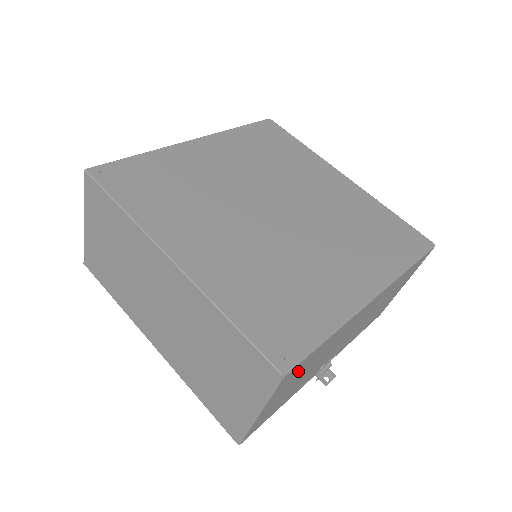
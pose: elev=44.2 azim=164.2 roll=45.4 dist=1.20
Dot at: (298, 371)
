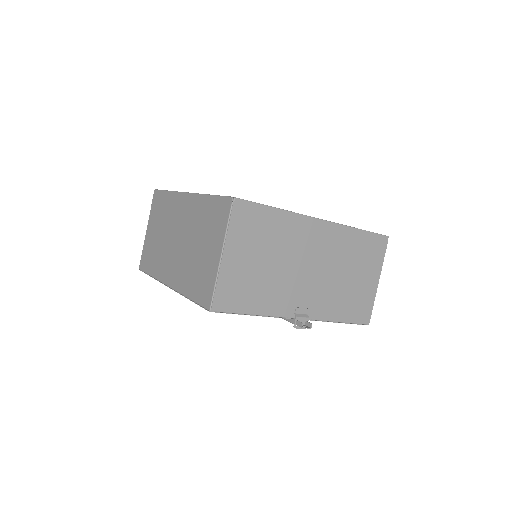
Dot at: (252, 226)
